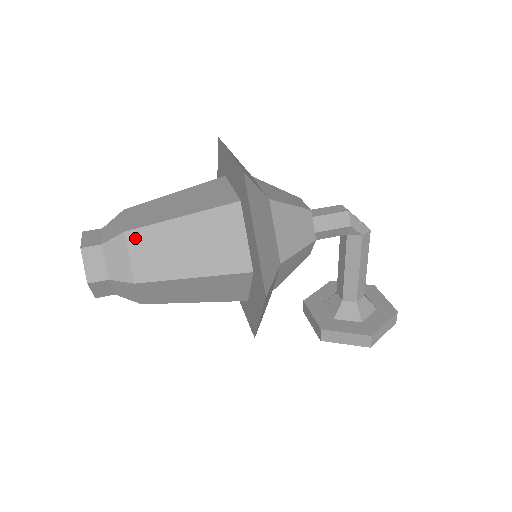
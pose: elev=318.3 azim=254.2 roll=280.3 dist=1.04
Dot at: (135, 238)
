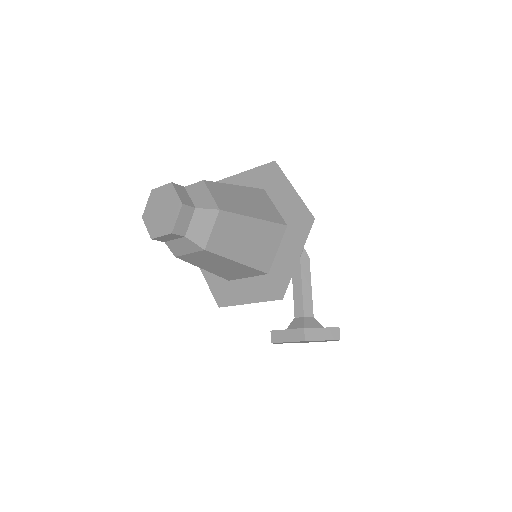
Dot at: (211, 186)
